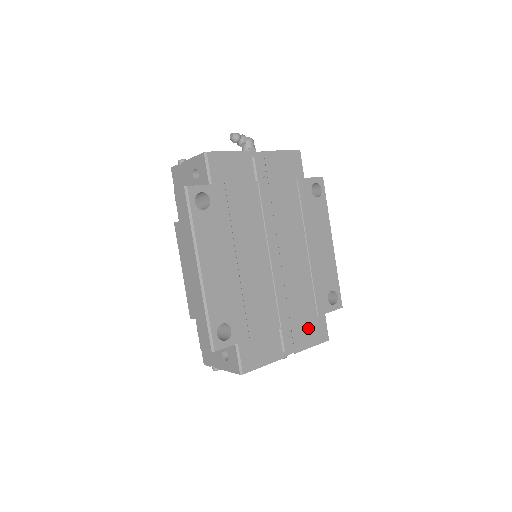
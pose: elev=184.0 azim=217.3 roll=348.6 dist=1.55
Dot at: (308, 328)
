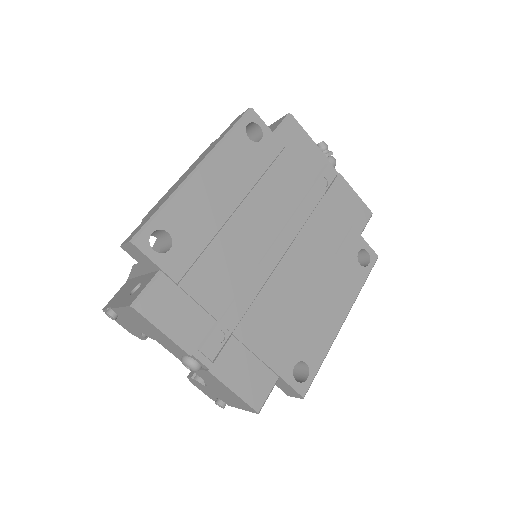
Dot at: (247, 365)
